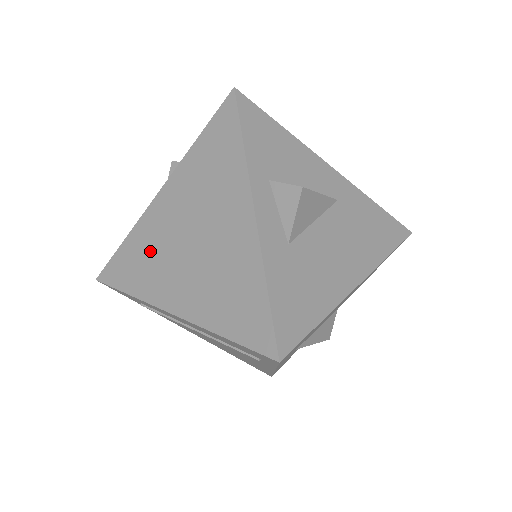
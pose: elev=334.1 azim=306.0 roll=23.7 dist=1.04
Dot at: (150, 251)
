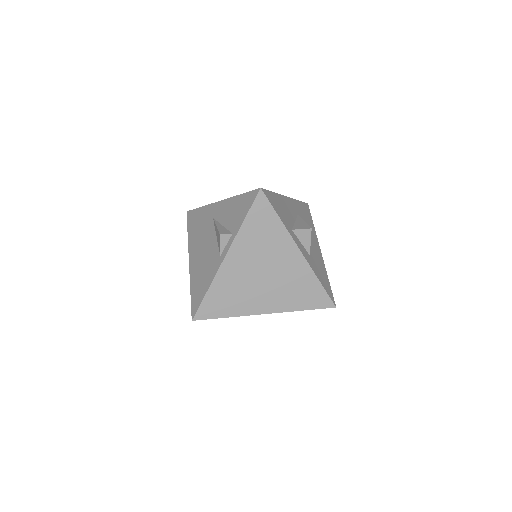
Dot at: (234, 290)
